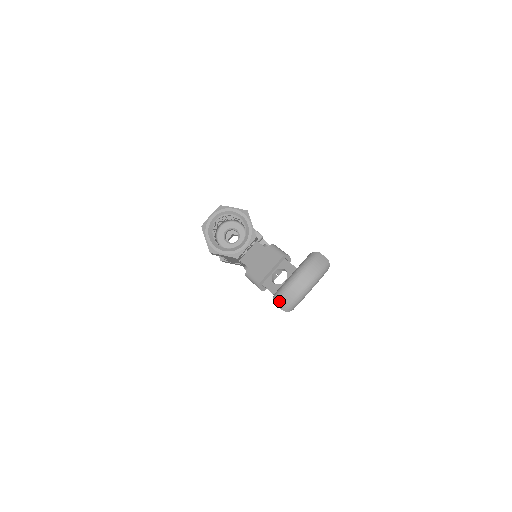
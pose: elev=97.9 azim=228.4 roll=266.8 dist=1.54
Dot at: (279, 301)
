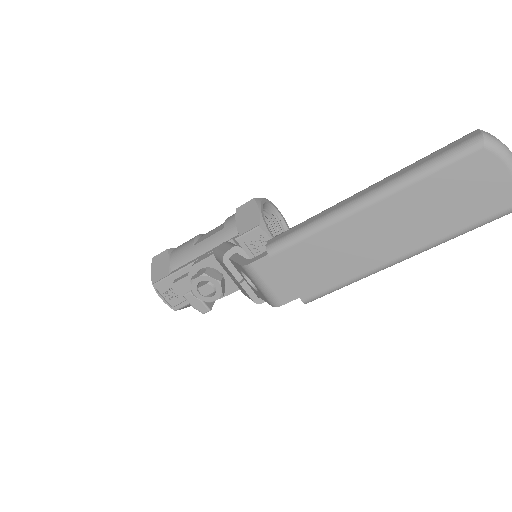
Dot at: (486, 132)
